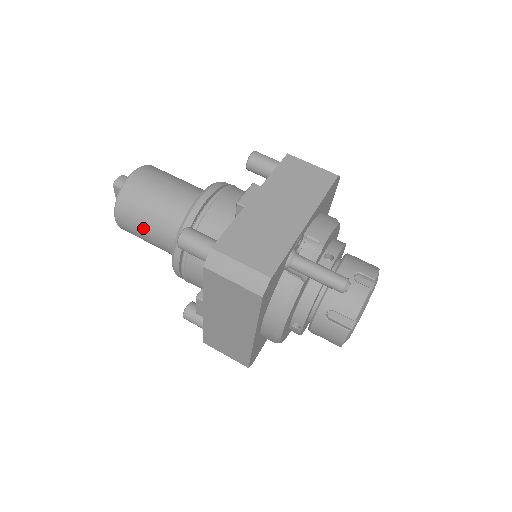
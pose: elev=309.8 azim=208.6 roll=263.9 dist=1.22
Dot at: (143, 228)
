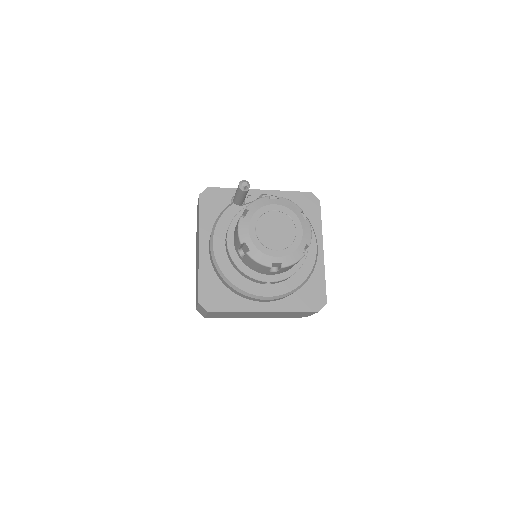
Dot at: occluded
